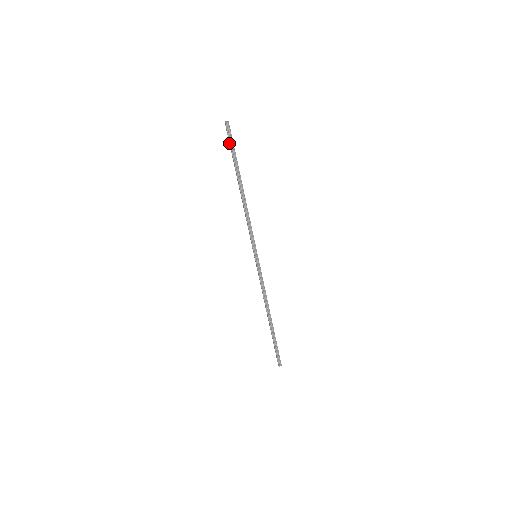
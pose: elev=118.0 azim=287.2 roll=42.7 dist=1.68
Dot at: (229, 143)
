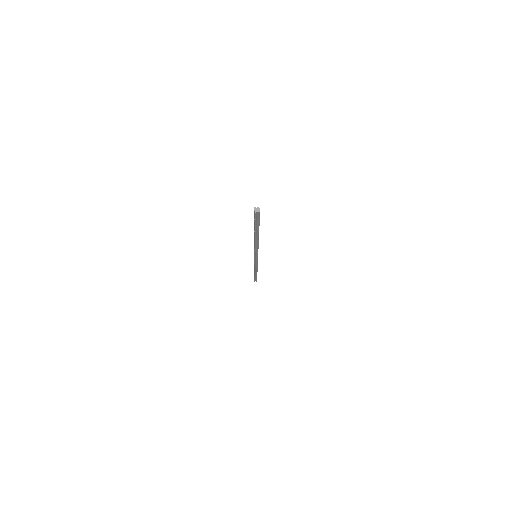
Dot at: (254, 217)
